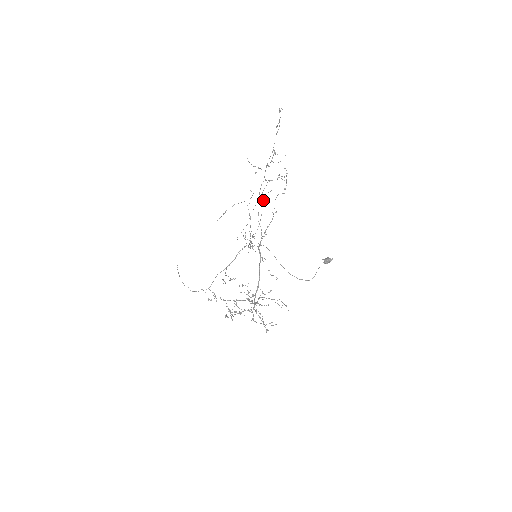
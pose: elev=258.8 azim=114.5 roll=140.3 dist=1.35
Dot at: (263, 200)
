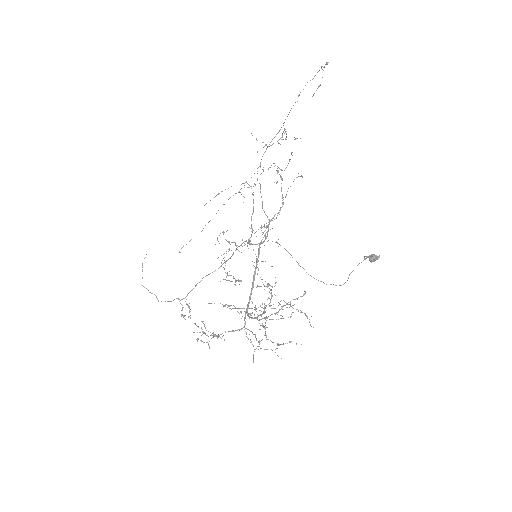
Dot at: (282, 179)
